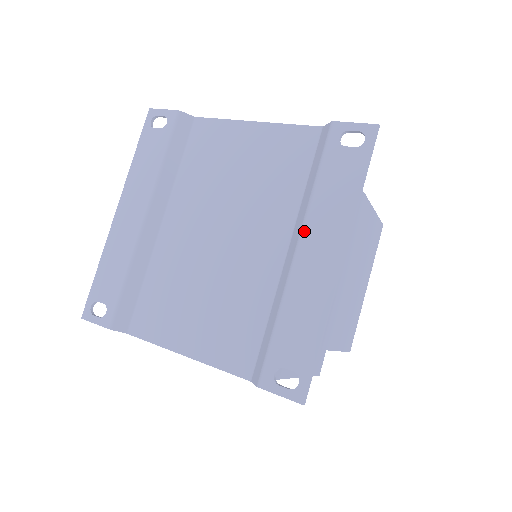
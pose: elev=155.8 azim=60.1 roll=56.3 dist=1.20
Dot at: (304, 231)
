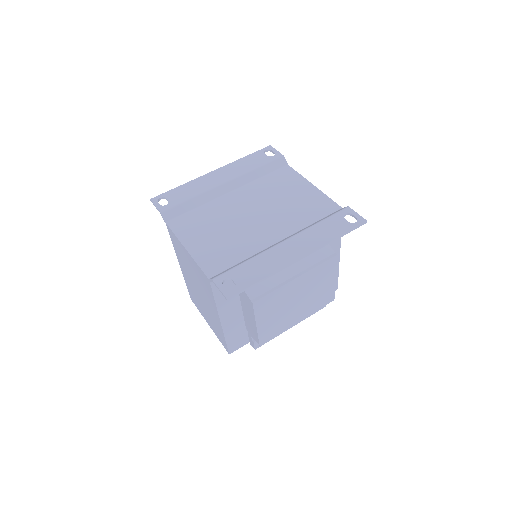
Dot at: (295, 236)
